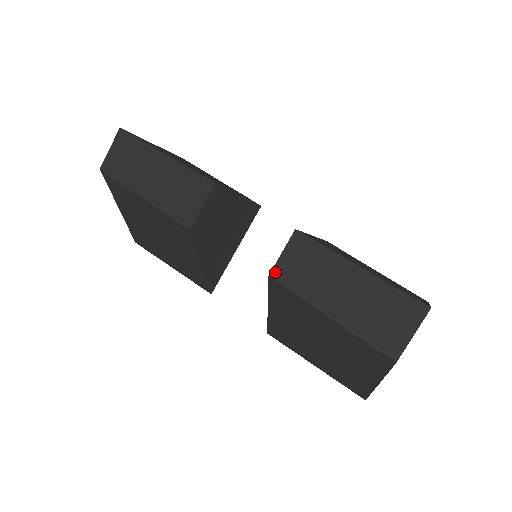
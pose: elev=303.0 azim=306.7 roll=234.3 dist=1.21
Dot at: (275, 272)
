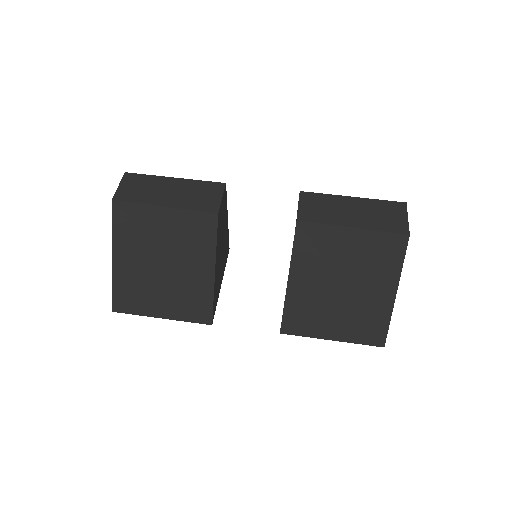
Dot at: (300, 216)
